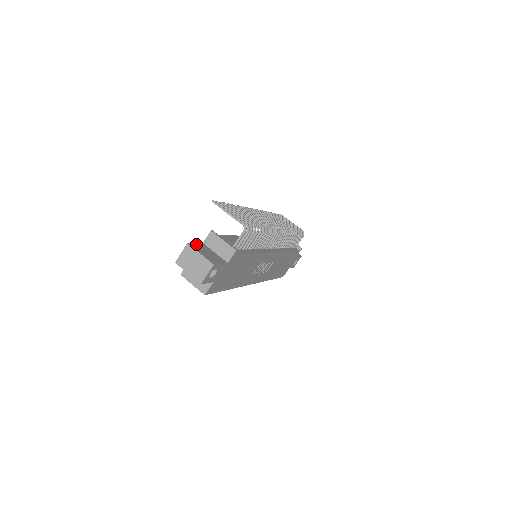
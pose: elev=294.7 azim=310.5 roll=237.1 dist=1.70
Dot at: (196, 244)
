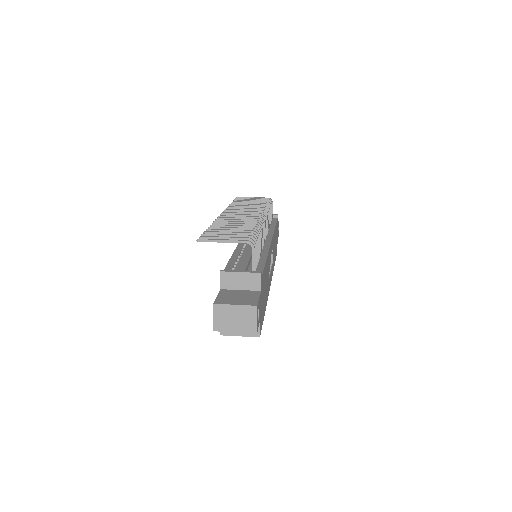
Dot at: (219, 297)
